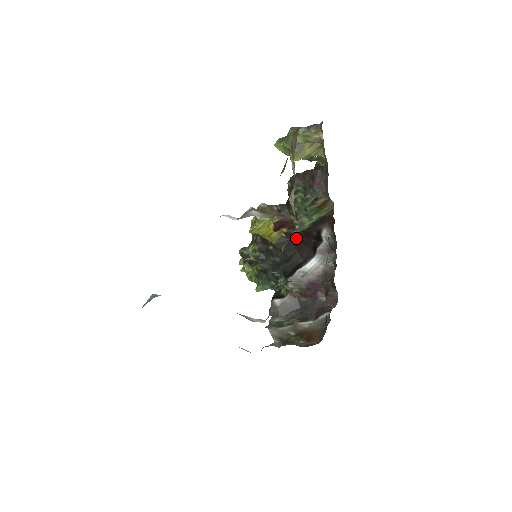
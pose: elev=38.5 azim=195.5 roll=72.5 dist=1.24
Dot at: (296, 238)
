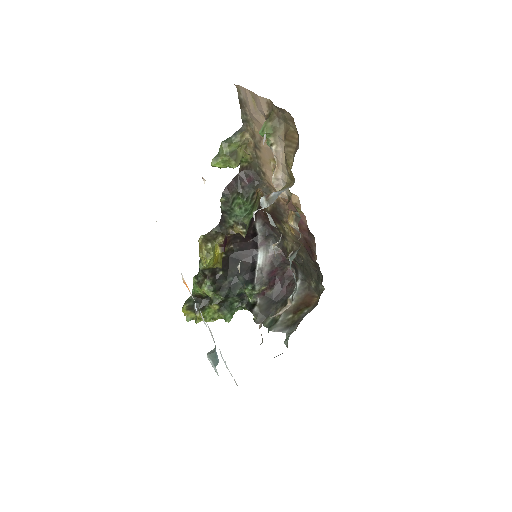
Dot at: (234, 251)
